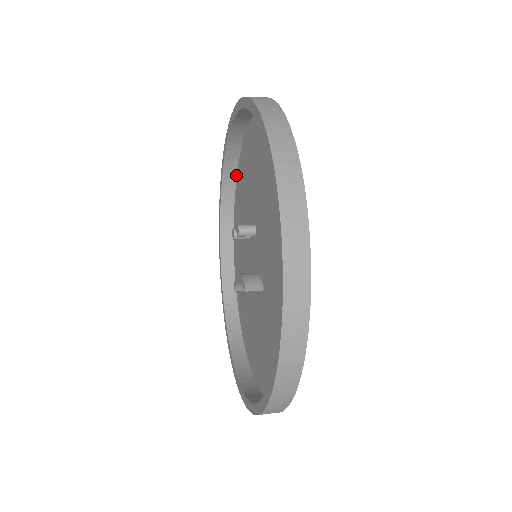
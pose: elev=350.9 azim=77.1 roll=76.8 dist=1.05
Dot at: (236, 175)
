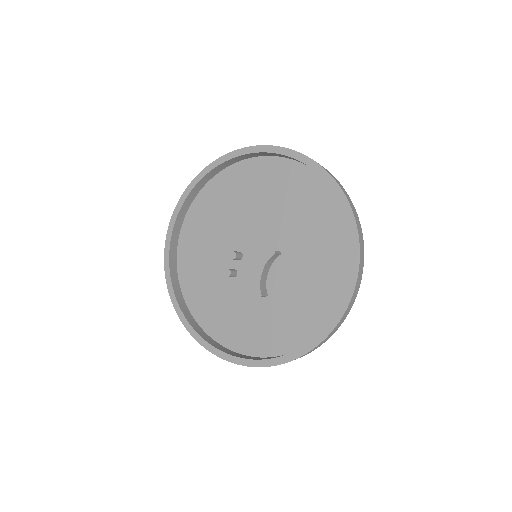
Dot at: (181, 291)
